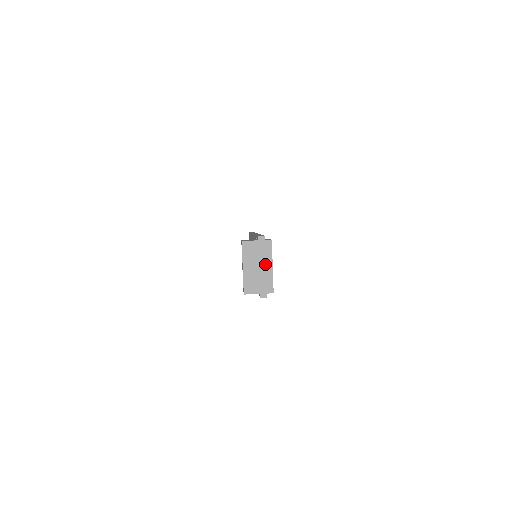
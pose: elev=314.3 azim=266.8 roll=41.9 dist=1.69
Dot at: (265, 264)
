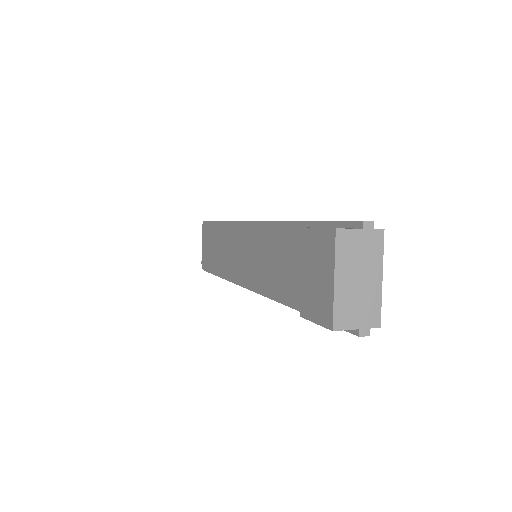
Dot at: (371, 274)
